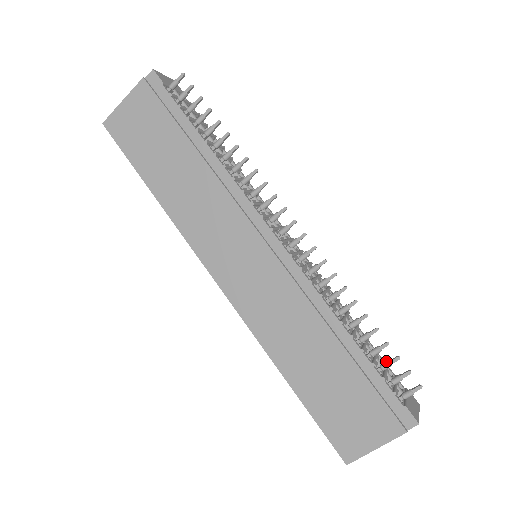
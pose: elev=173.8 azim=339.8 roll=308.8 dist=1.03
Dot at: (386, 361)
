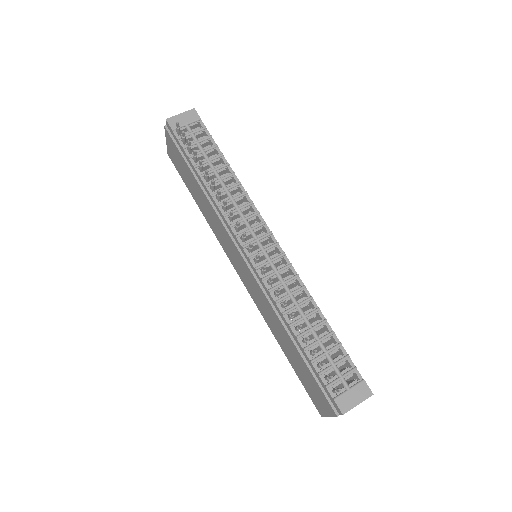
Dot at: (319, 362)
